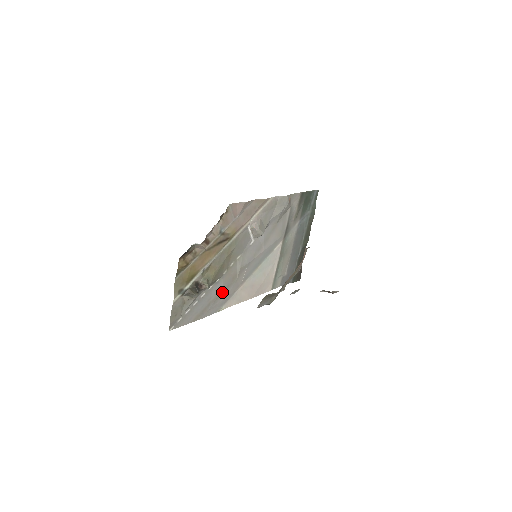
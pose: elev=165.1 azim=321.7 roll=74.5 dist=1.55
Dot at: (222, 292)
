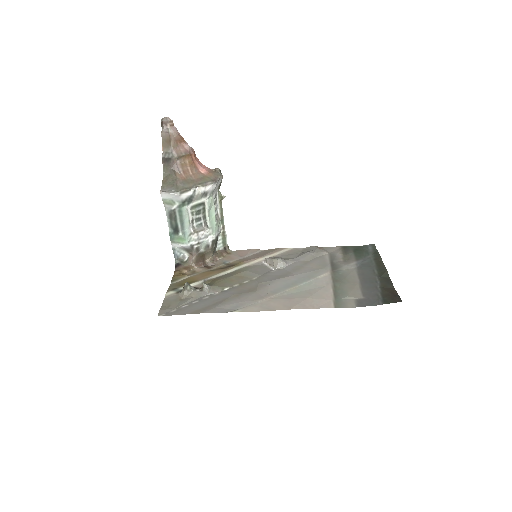
Dot at: (234, 298)
